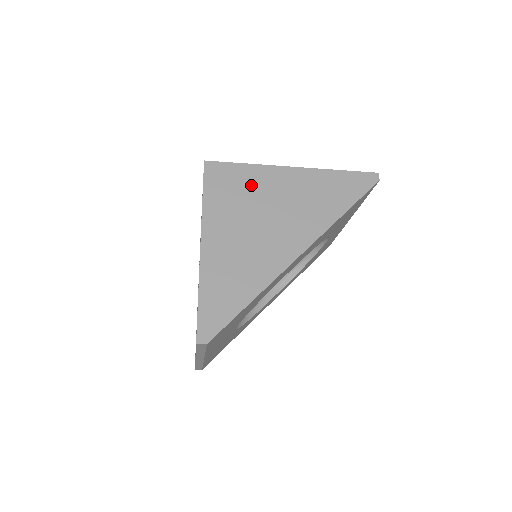
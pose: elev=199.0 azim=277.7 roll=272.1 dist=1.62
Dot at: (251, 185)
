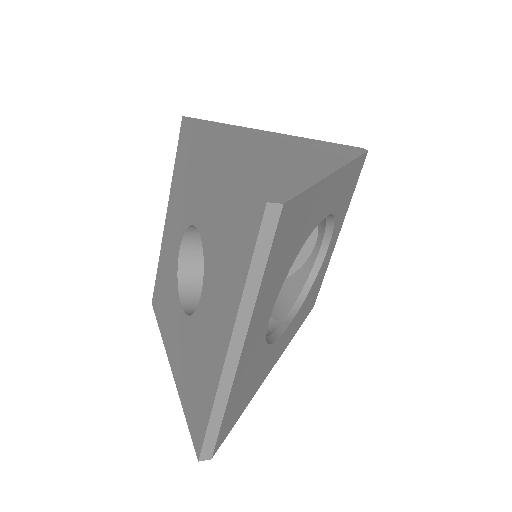
Dot at: (246, 133)
